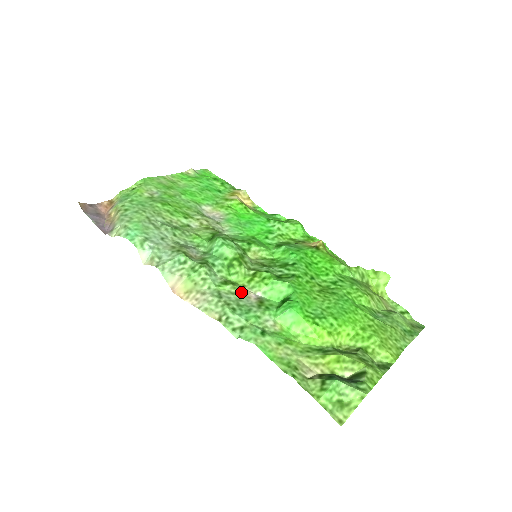
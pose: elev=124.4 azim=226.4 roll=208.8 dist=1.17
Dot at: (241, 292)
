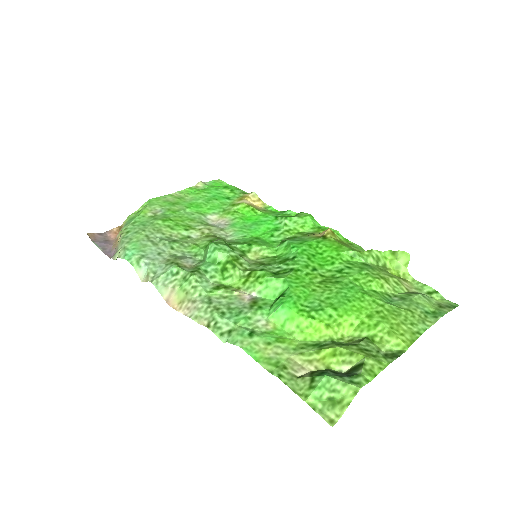
Dot at: (234, 295)
